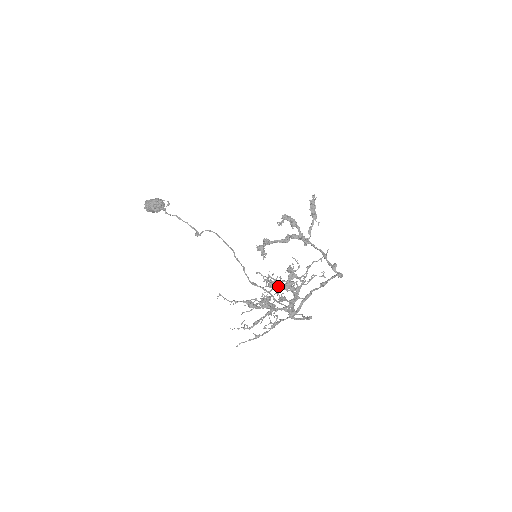
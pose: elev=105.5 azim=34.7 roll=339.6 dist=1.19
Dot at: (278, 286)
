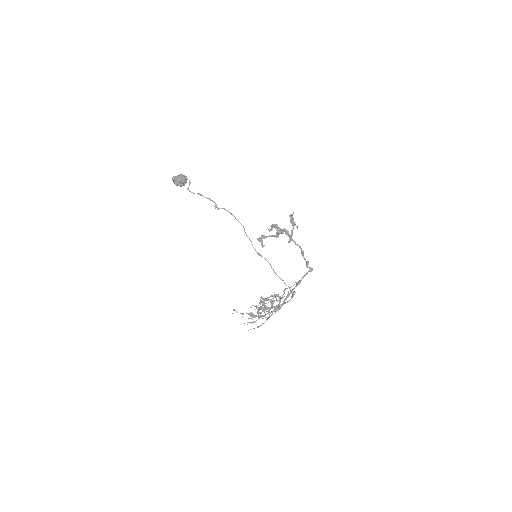
Dot at: occluded
